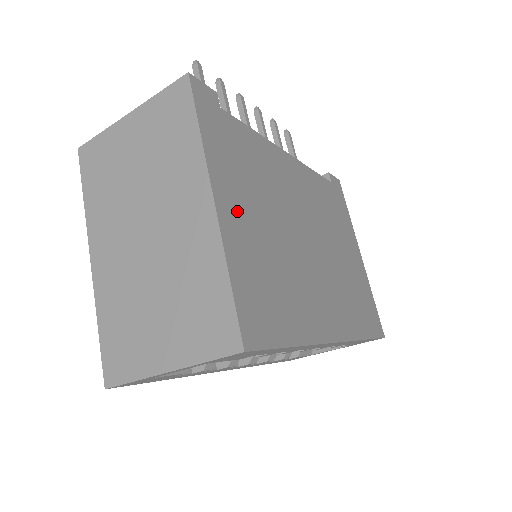
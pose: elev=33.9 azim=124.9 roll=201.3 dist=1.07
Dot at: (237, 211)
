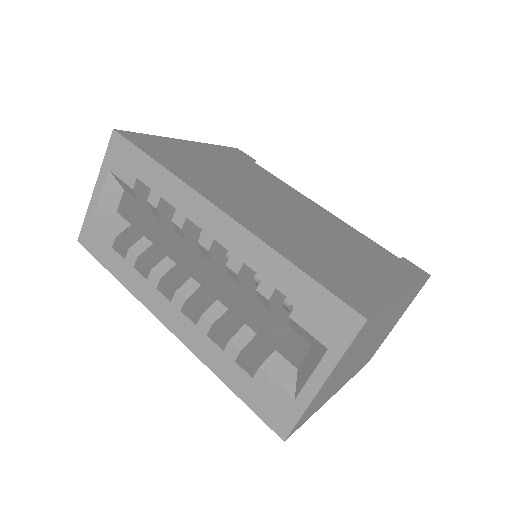
Dot at: (200, 151)
